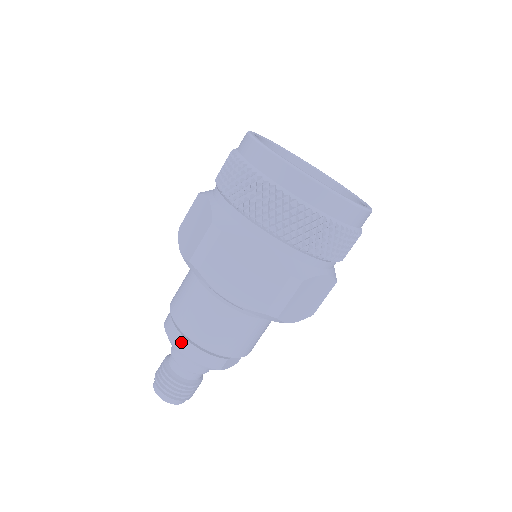
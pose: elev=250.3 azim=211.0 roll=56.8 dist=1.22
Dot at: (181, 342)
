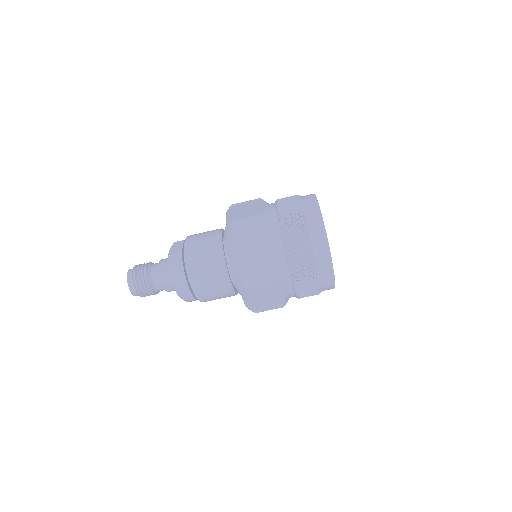
Dot at: (185, 290)
